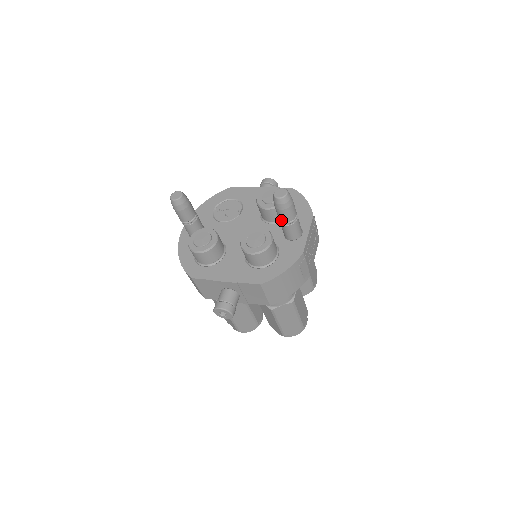
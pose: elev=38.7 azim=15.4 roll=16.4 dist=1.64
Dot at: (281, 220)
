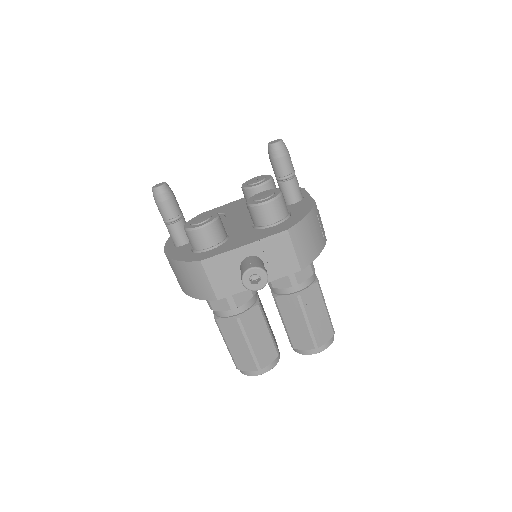
Dot at: (281, 175)
